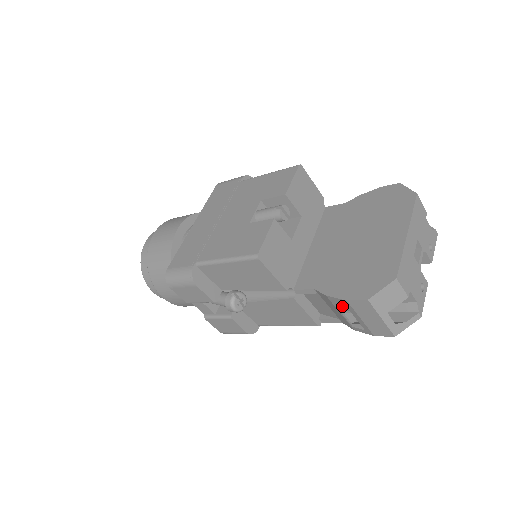
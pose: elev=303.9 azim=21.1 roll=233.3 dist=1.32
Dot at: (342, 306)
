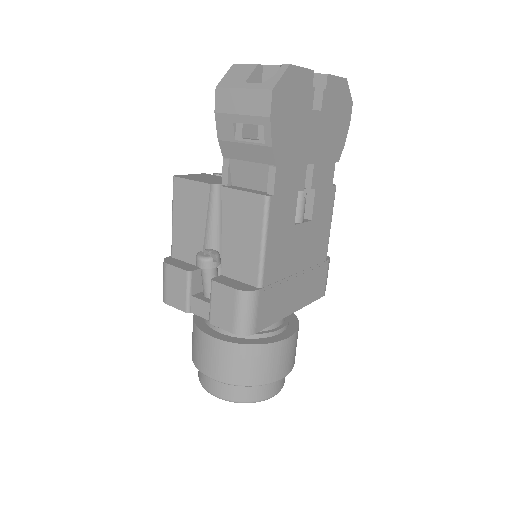
Dot at: (228, 128)
